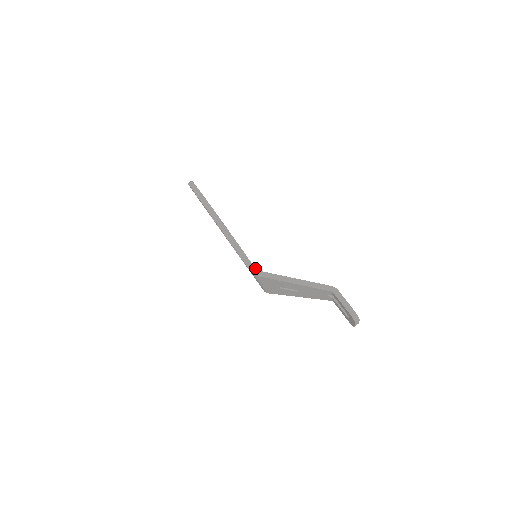
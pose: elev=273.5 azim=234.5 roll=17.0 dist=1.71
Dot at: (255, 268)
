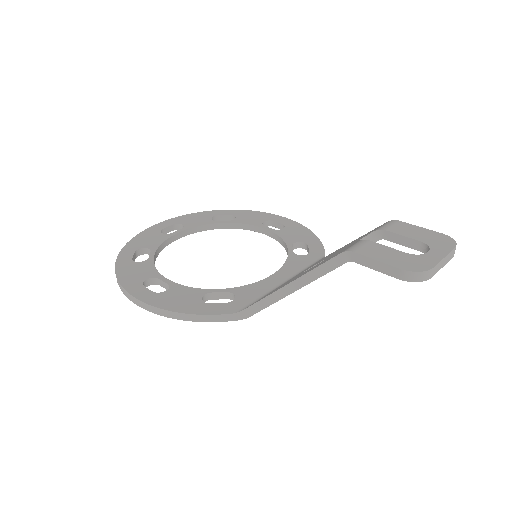
Dot at: (237, 312)
